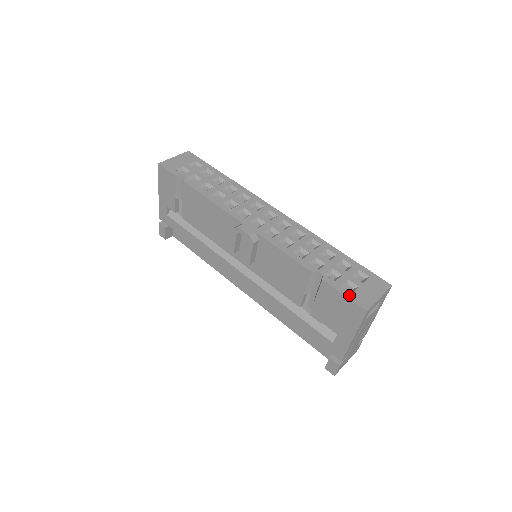
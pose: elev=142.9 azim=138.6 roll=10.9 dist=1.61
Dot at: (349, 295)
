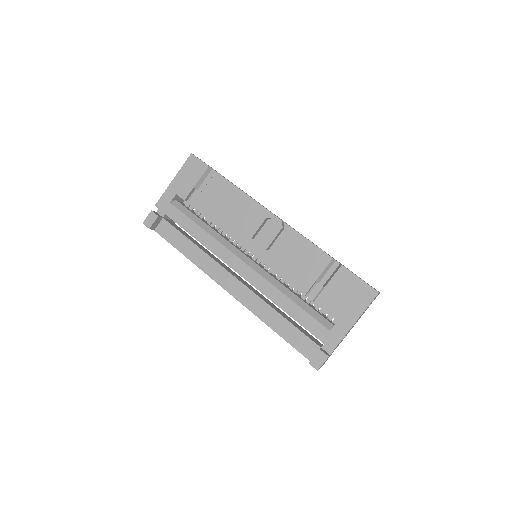
Dot at: occluded
